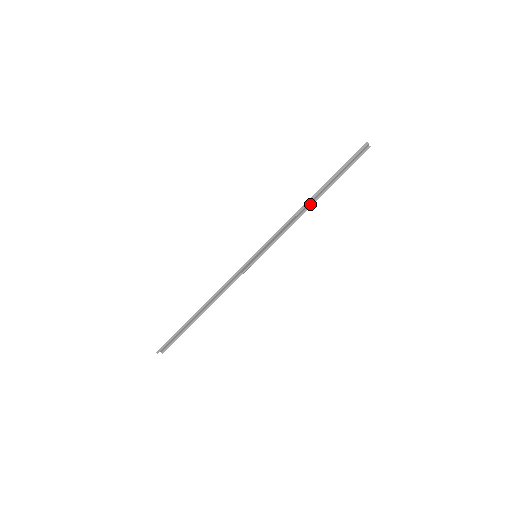
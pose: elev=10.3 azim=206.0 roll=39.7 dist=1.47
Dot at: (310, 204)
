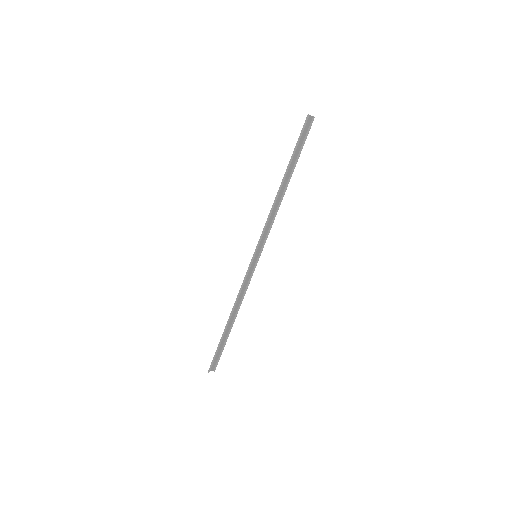
Dot at: (284, 191)
